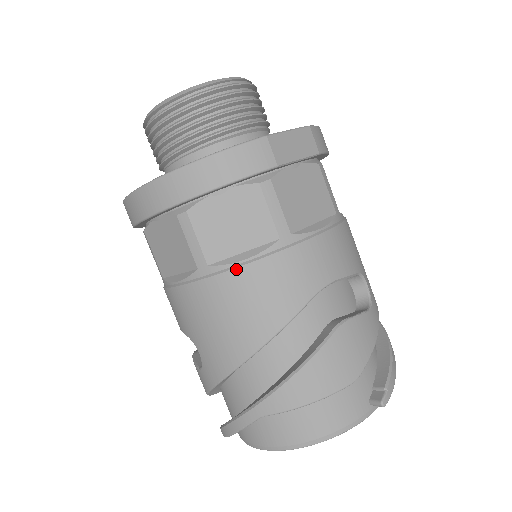
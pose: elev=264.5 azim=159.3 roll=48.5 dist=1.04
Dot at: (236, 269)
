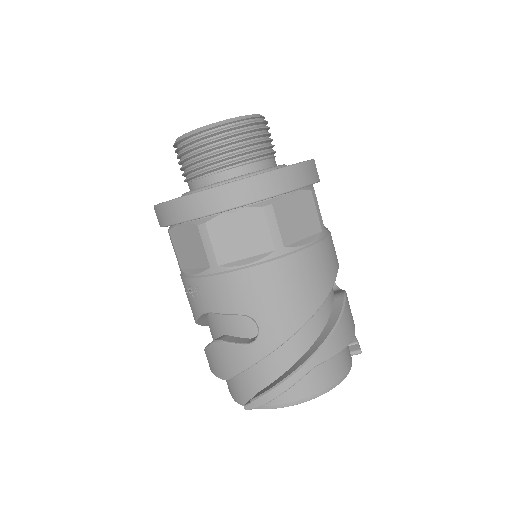
Dot at: (305, 250)
